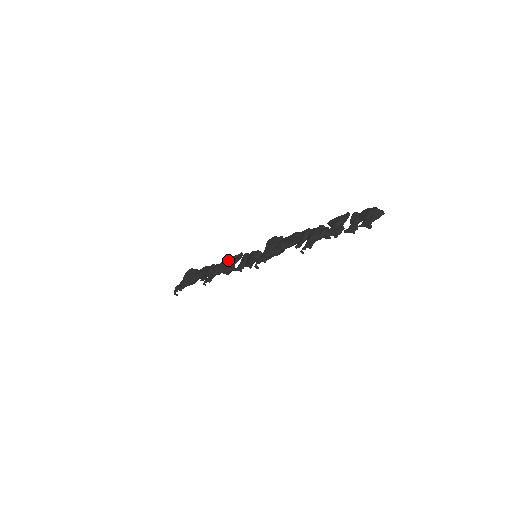
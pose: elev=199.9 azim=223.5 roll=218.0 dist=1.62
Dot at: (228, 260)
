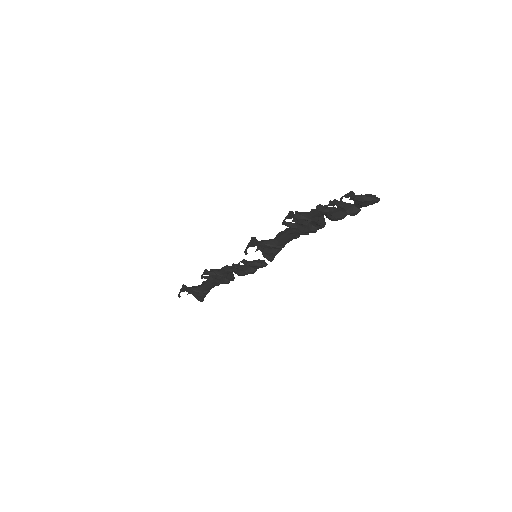
Dot at: occluded
